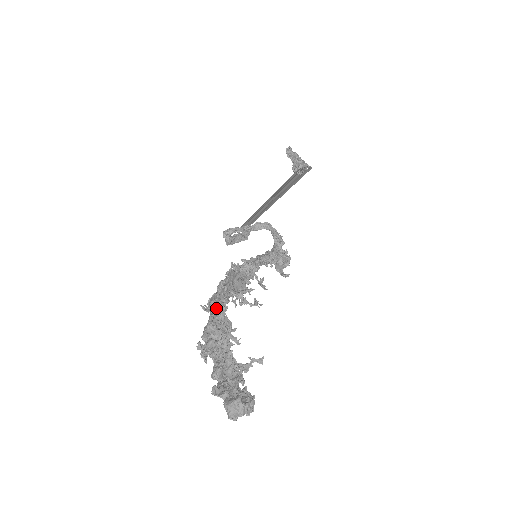
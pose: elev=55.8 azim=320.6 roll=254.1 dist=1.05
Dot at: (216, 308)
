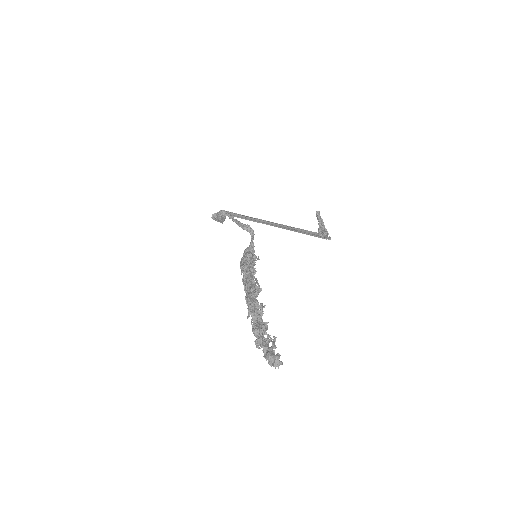
Dot at: (252, 284)
